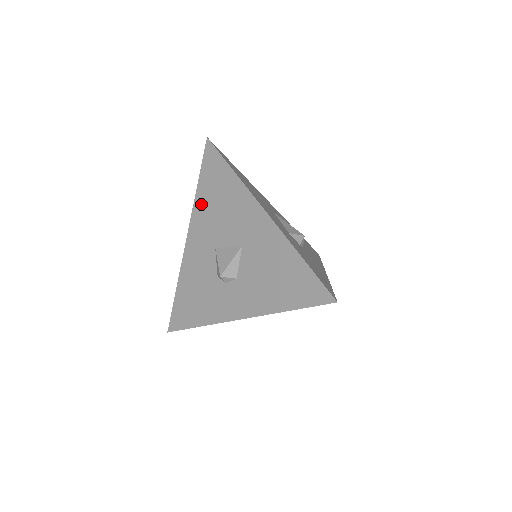
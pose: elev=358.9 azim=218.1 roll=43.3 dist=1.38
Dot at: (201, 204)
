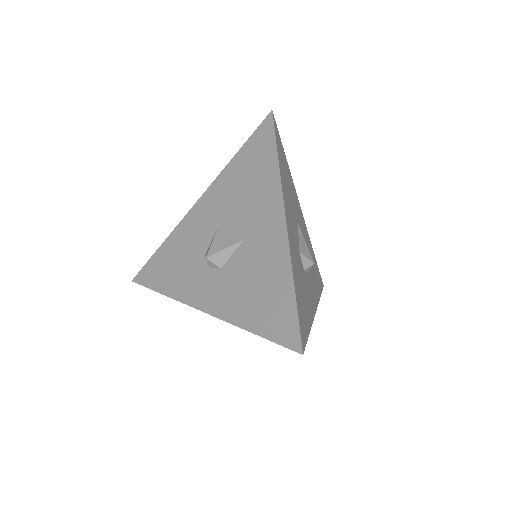
Dot at: (229, 174)
